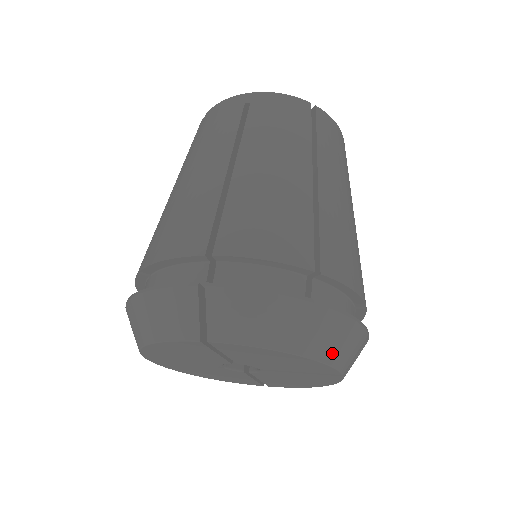
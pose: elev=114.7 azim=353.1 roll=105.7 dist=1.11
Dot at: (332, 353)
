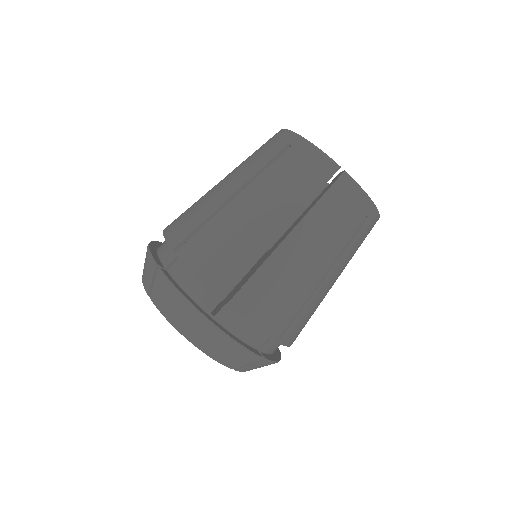
Dot at: (215, 353)
